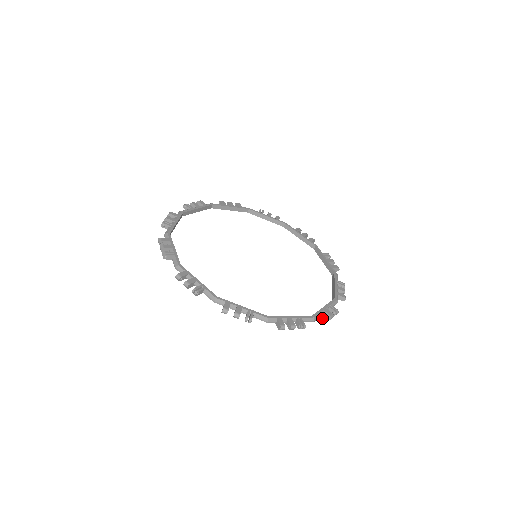
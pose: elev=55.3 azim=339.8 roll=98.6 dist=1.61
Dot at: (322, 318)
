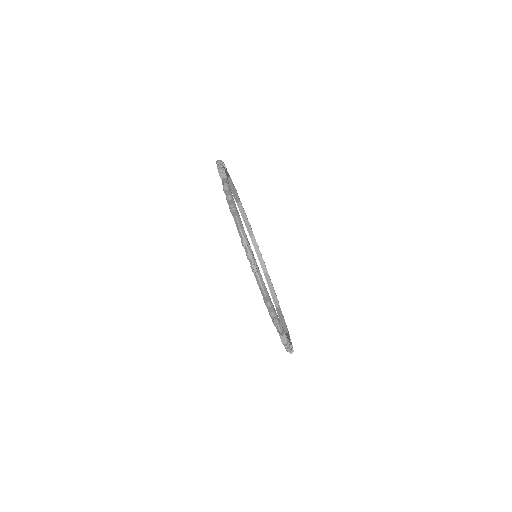
Dot at: (269, 297)
